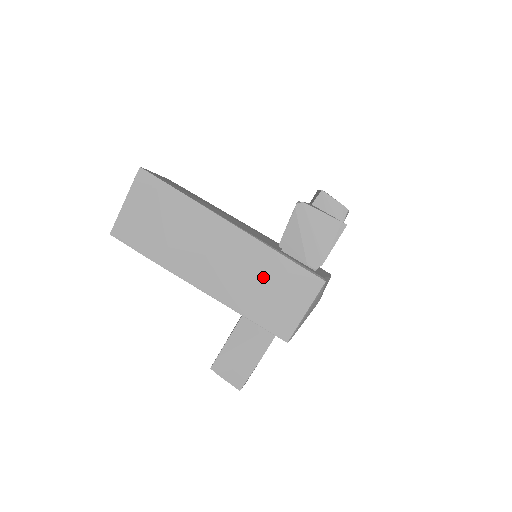
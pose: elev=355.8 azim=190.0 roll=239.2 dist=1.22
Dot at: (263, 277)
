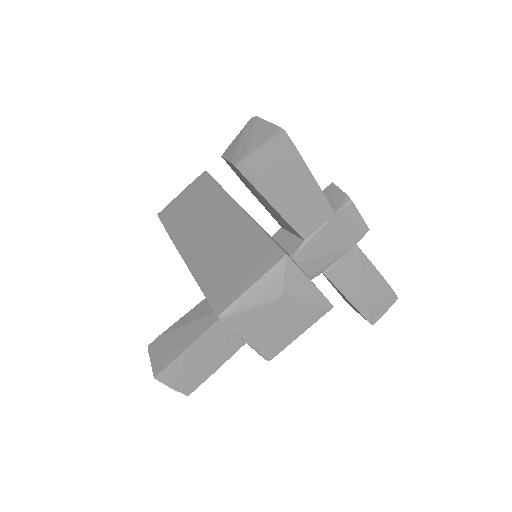
Dot at: (234, 248)
